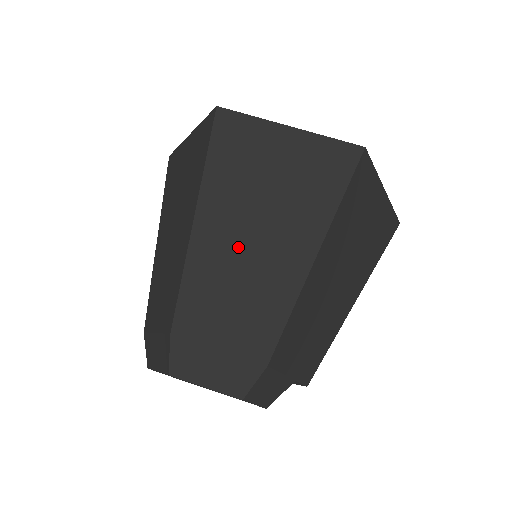
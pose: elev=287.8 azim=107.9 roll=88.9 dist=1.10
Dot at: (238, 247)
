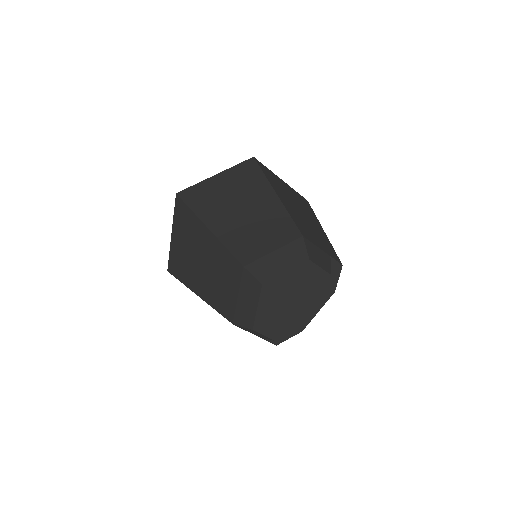
Dot at: (238, 217)
